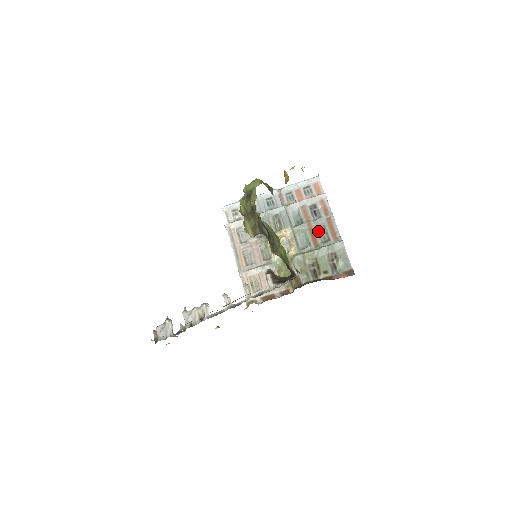
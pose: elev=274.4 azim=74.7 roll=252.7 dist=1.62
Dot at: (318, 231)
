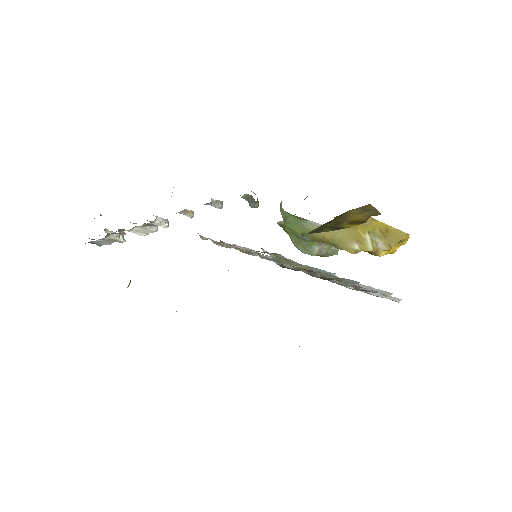
Dot at: (343, 283)
